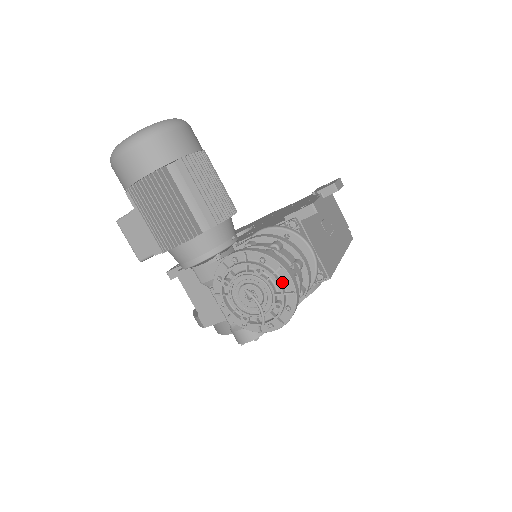
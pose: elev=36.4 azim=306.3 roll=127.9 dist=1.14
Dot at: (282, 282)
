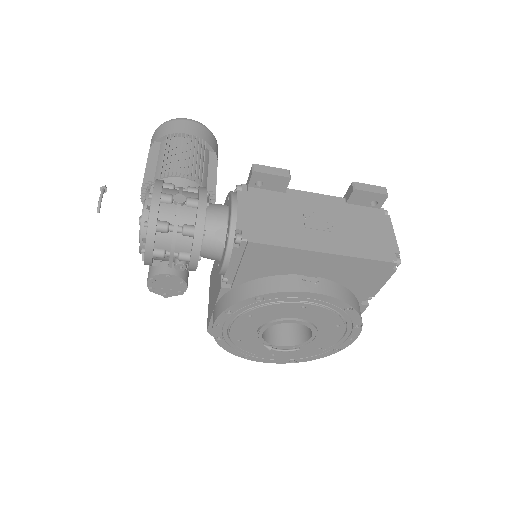
Dot at: (149, 197)
